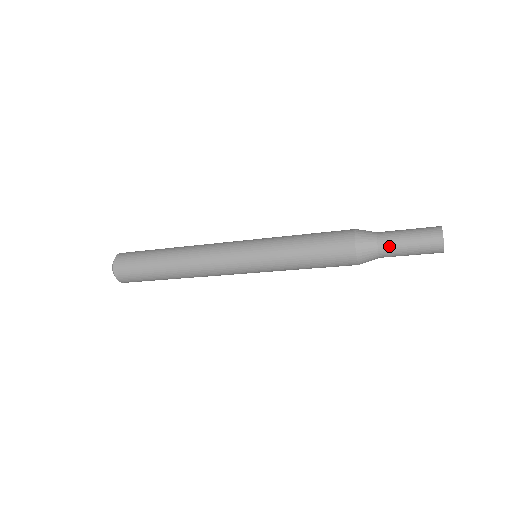
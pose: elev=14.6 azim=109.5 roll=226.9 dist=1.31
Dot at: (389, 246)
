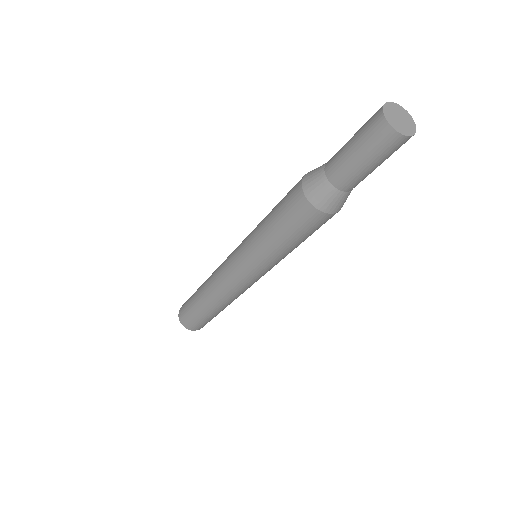
Dot at: (334, 158)
